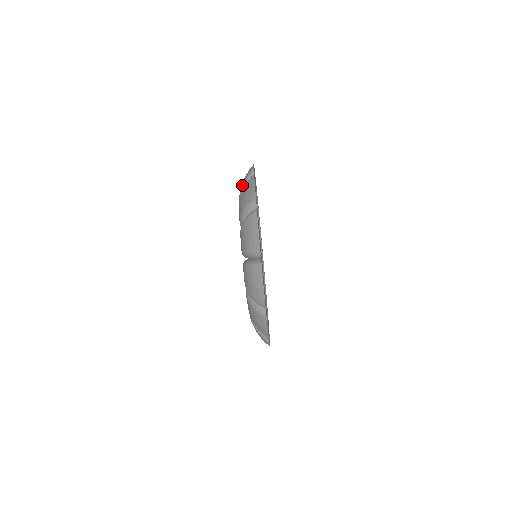
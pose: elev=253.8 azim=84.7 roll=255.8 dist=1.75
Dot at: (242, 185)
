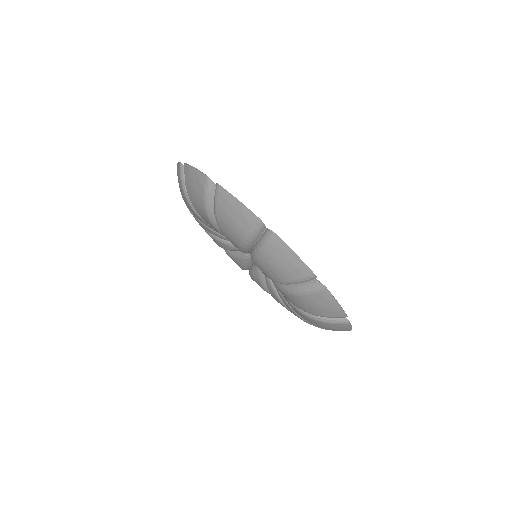
Dot at: (182, 191)
